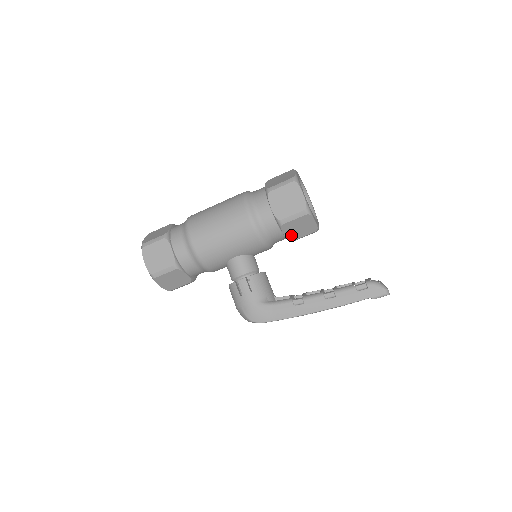
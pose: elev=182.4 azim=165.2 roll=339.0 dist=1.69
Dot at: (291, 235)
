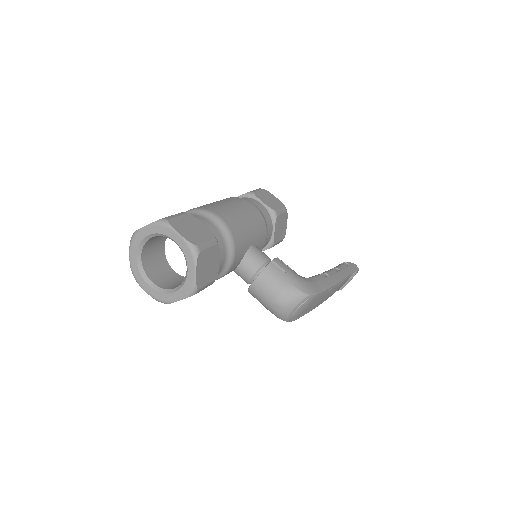
Dot at: (276, 235)
